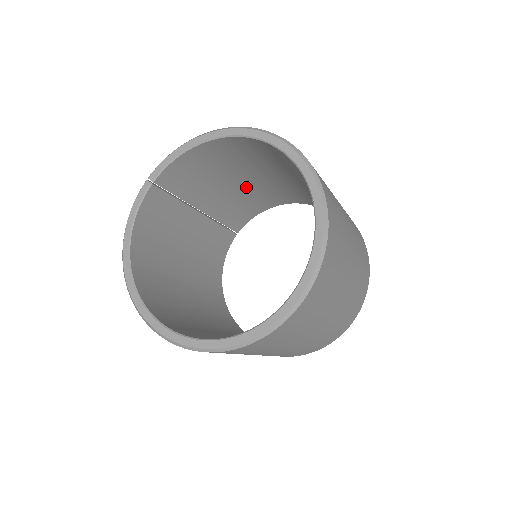
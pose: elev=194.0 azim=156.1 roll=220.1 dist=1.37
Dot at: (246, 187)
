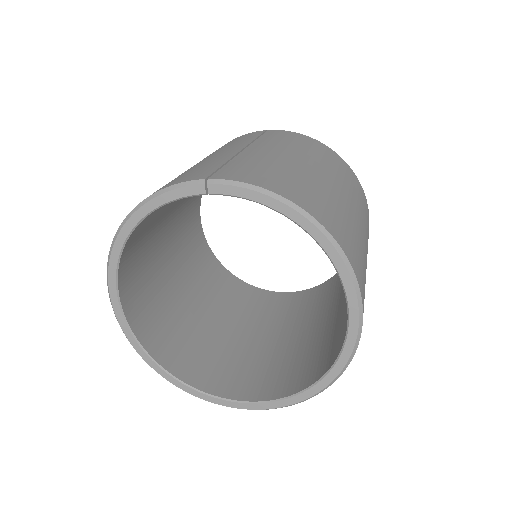
Dot at: occluded
